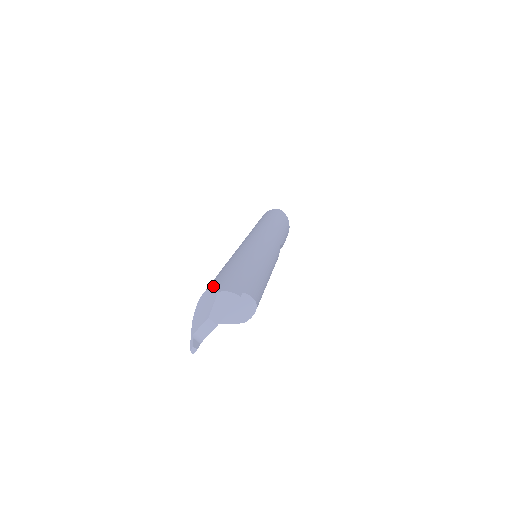
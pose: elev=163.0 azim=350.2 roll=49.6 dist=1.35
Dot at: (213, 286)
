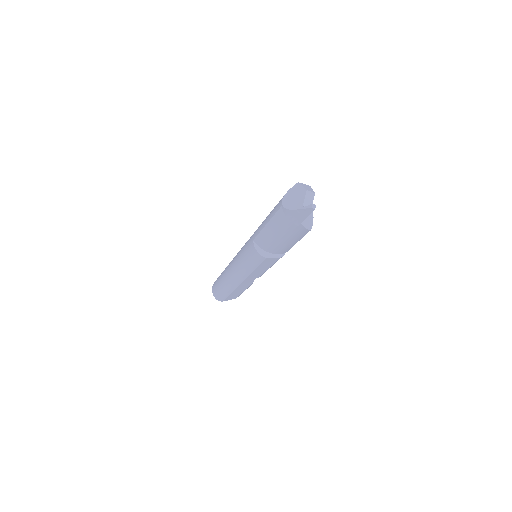
Dot at: (286, 193)
